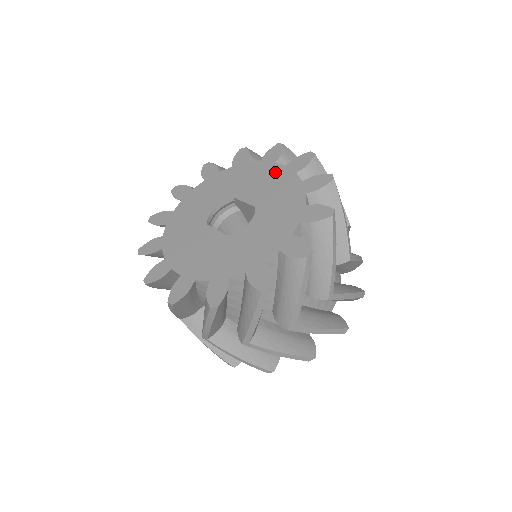
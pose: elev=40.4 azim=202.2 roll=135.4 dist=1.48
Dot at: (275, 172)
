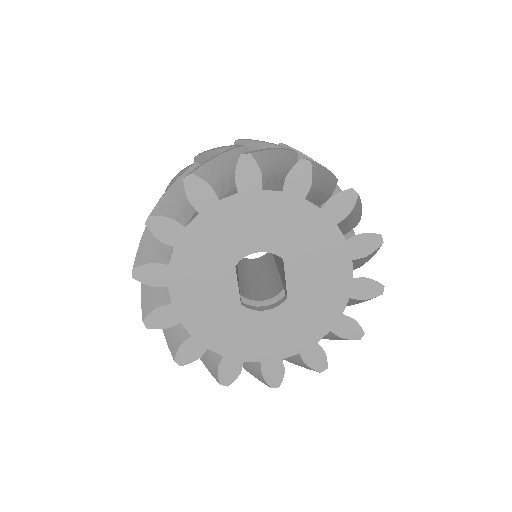
Dot at: (340, 275)
